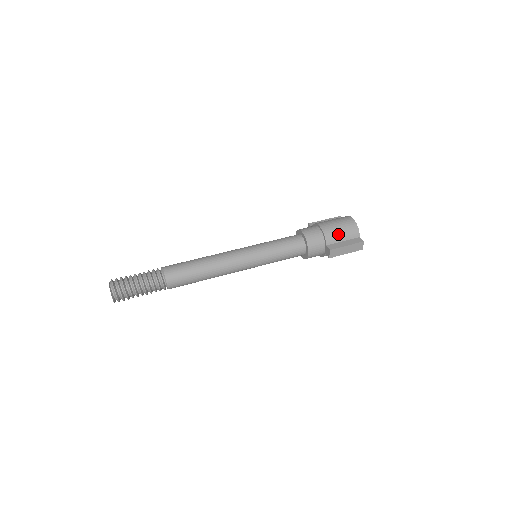
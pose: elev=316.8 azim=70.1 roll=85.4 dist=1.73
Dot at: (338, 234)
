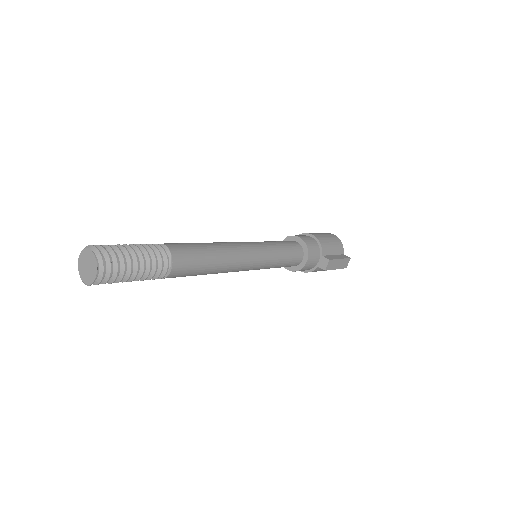
Dot at: (330, 246)
